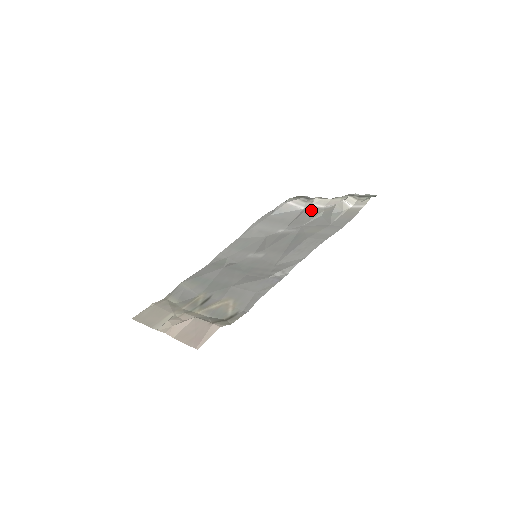
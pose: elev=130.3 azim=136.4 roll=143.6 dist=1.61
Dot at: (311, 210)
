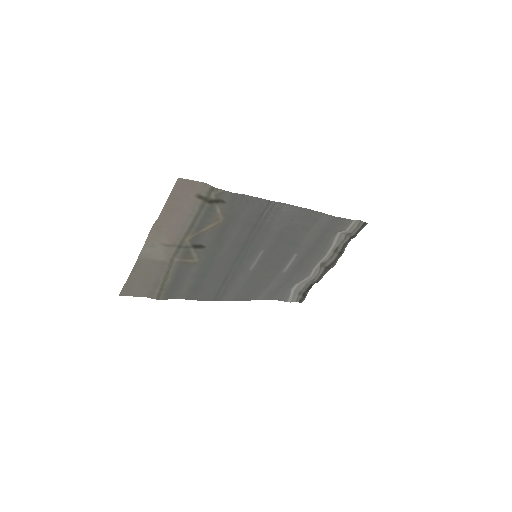
Dot at: (315, 262)
